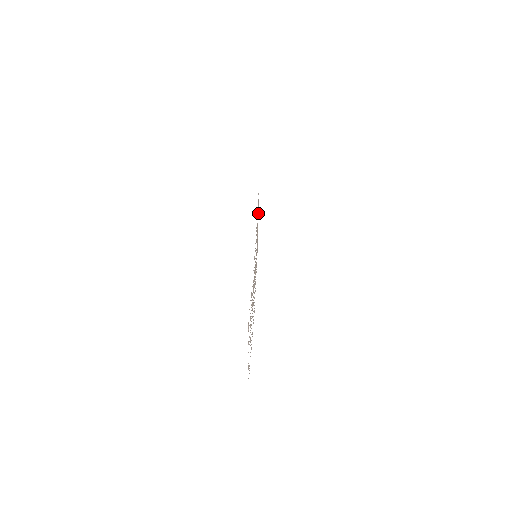
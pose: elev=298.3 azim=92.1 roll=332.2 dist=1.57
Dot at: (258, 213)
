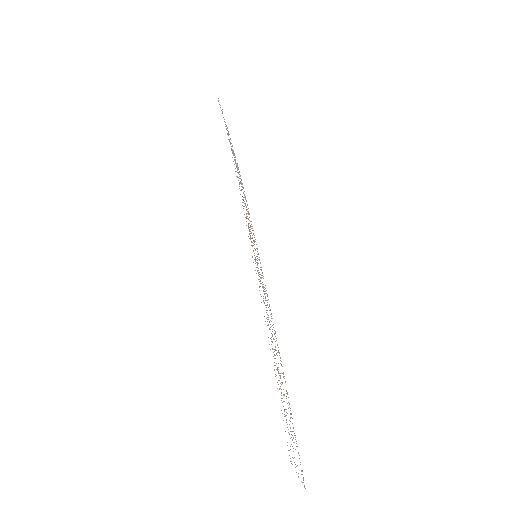
Dot at: occluded
